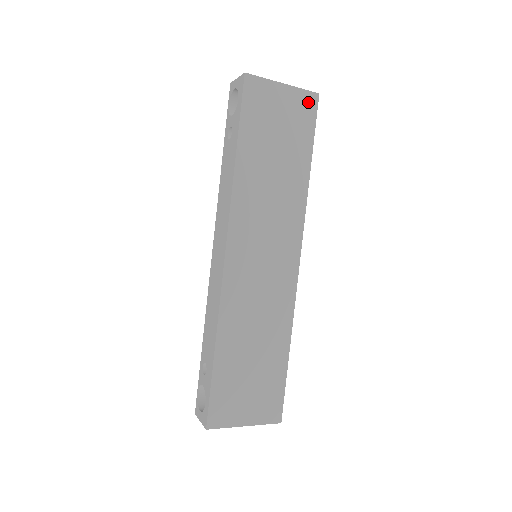
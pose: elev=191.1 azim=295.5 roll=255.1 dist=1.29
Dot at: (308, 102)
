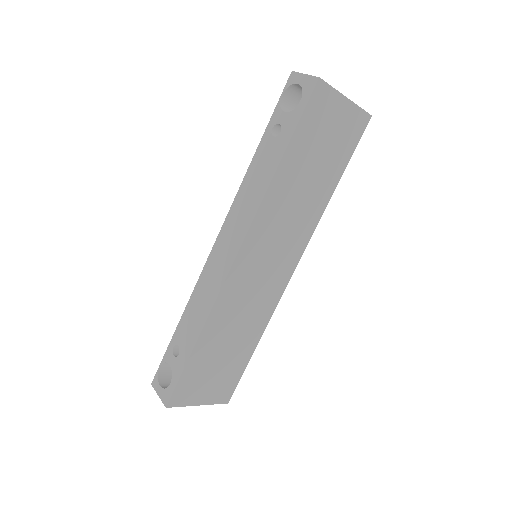
Dot at: (360, 122)
